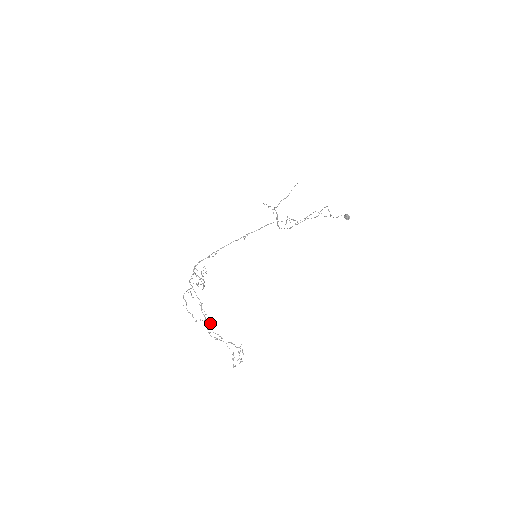
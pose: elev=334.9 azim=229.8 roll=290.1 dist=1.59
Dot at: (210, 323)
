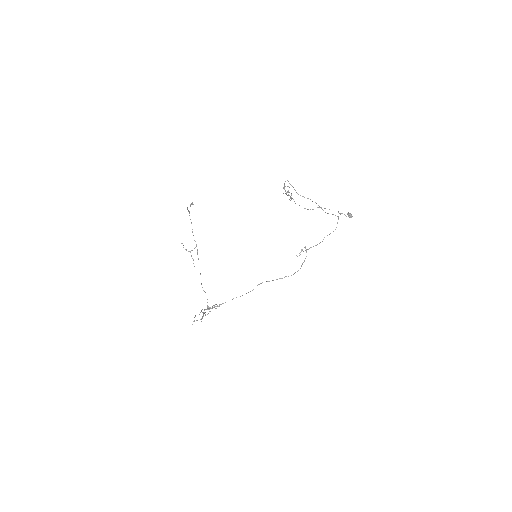
Dot at: occluded
